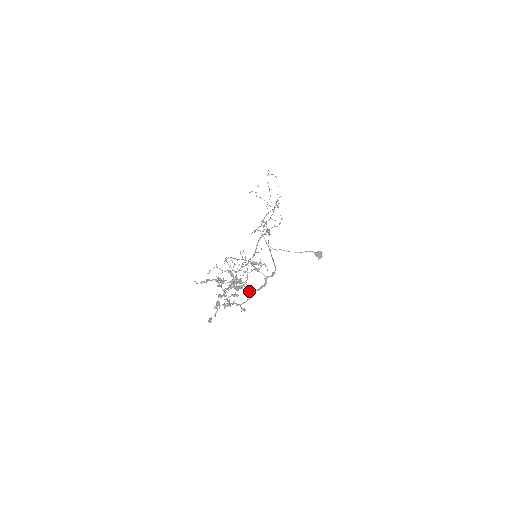
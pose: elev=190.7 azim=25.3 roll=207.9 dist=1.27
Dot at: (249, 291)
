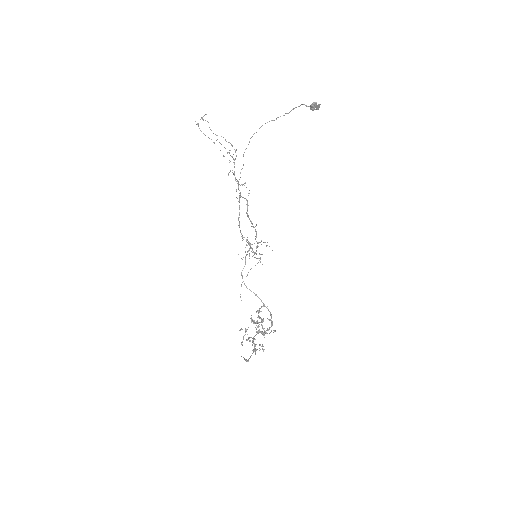
Dot at: occluded
